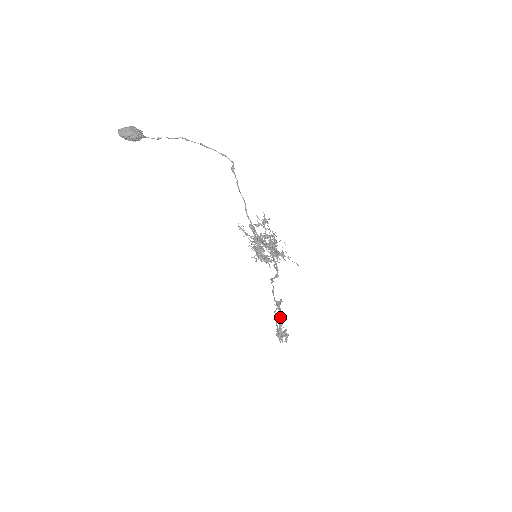
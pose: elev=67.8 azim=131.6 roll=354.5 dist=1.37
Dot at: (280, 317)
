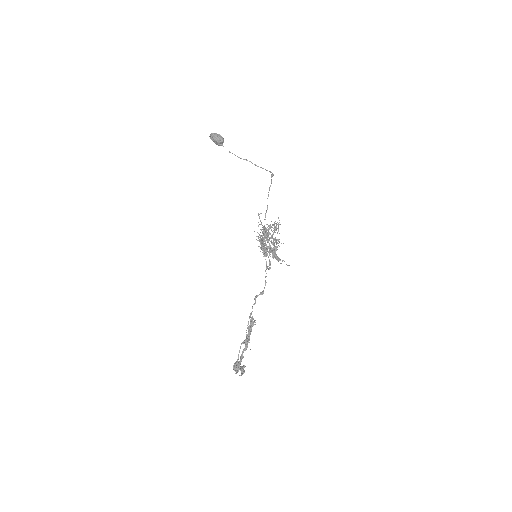
Dot at: (247, 340)
